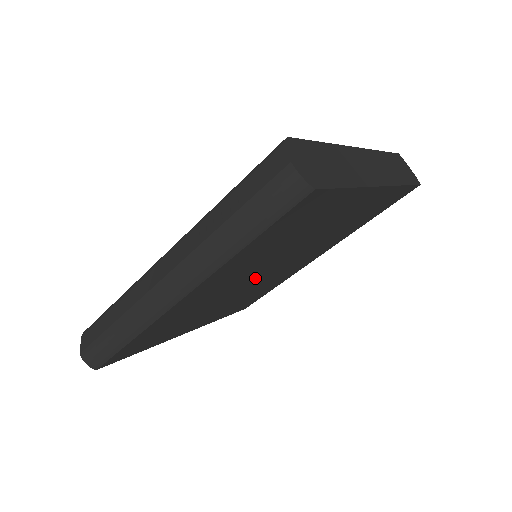
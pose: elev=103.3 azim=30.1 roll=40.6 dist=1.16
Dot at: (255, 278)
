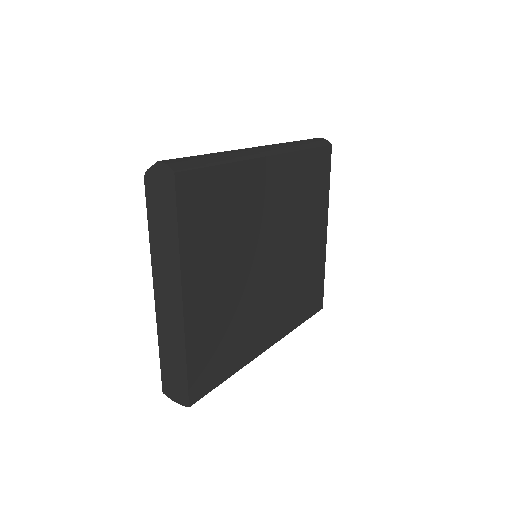
Dot at: (266, 252)
